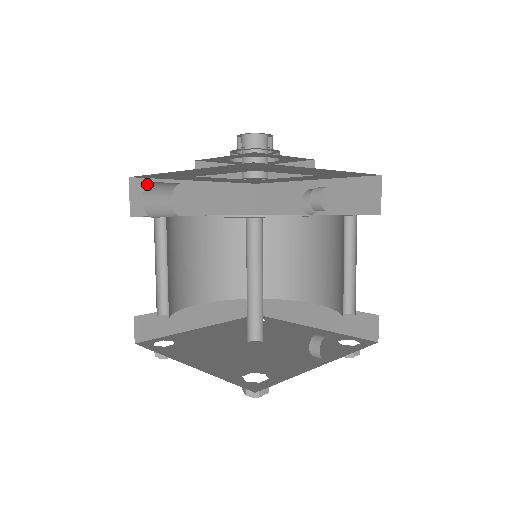
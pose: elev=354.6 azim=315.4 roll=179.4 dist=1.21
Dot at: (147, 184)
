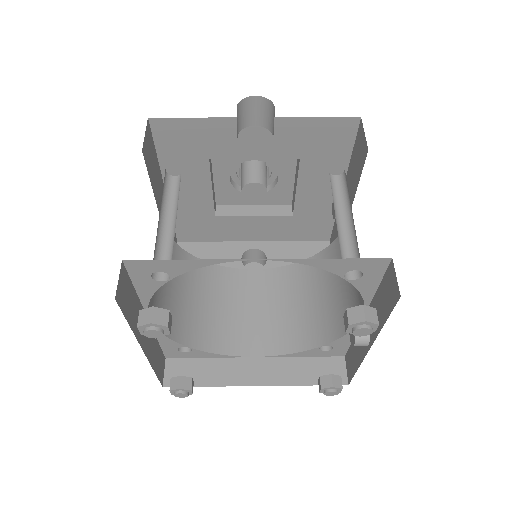
Dot at: (246, 97)
